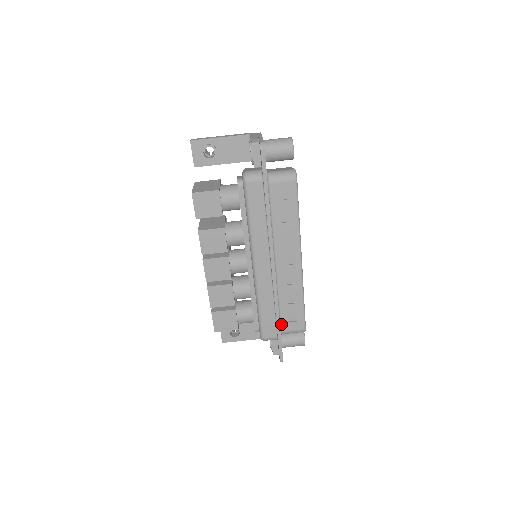
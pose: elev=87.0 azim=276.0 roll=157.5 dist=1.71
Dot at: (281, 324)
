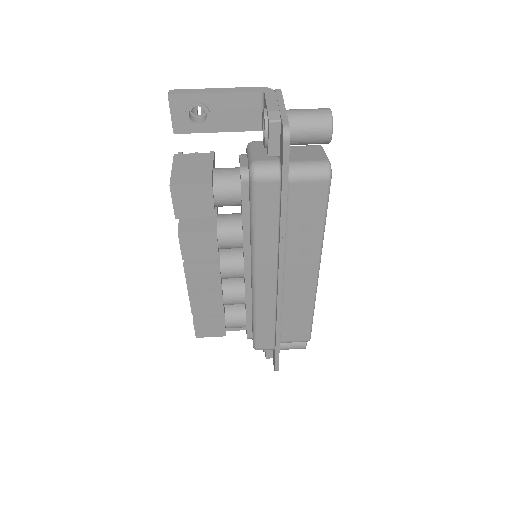
Dot at: (281, 335)
